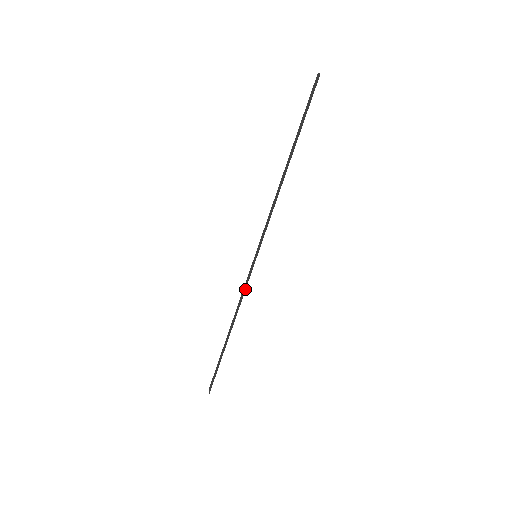
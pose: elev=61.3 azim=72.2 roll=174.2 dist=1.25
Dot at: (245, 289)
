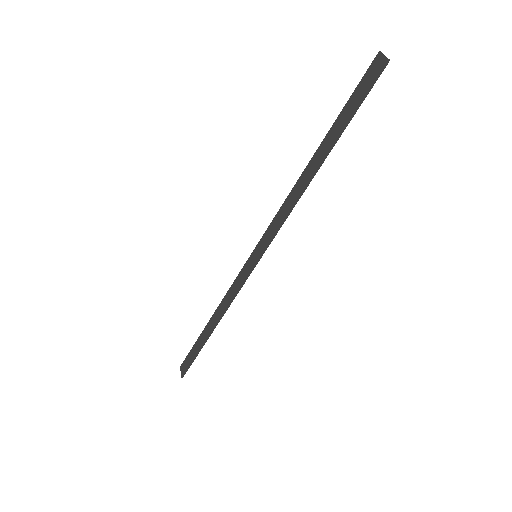
Dot at: (239, 289)
